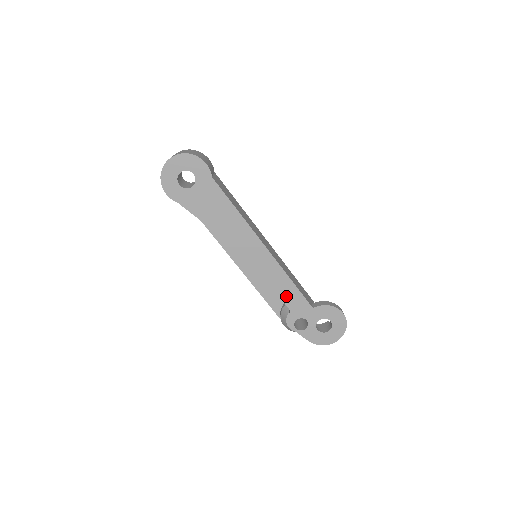
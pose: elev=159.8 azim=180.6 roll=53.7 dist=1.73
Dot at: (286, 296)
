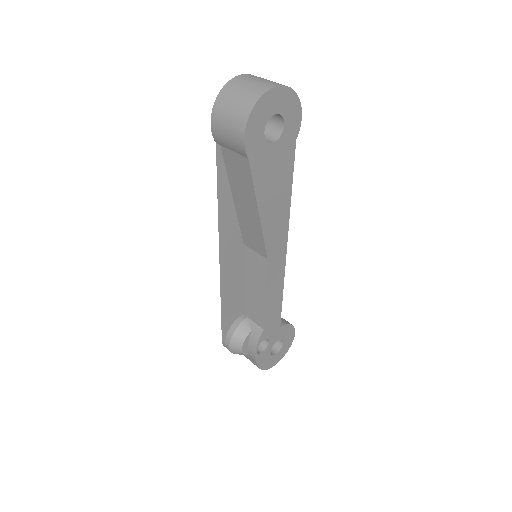
Dot at: (270, 312)
